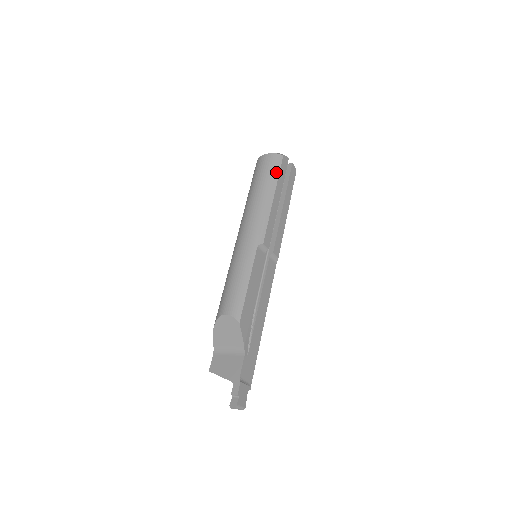
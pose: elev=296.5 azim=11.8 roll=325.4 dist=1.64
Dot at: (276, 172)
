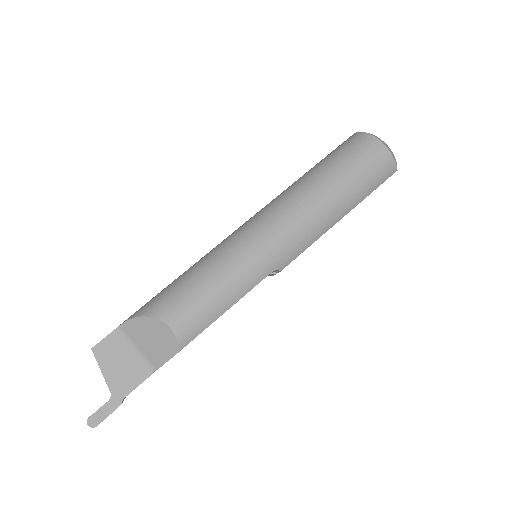
Dot at: (373, 188)
